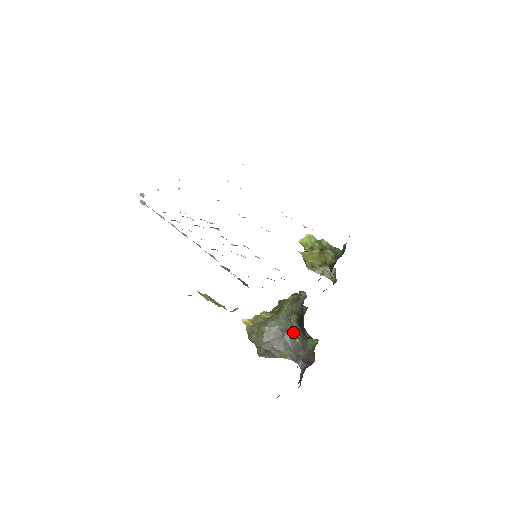
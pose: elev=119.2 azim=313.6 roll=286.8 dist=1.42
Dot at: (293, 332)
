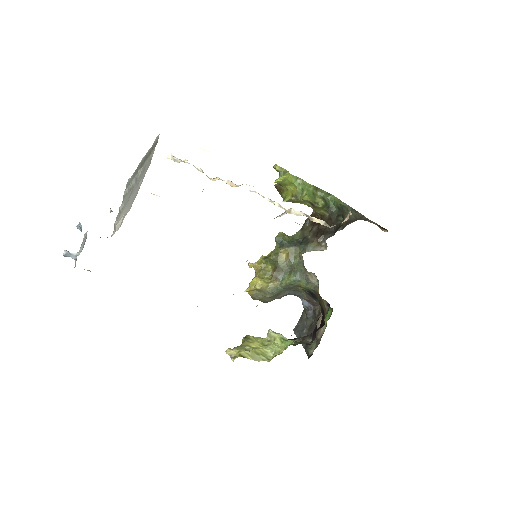
Dot at: (298, 290)
